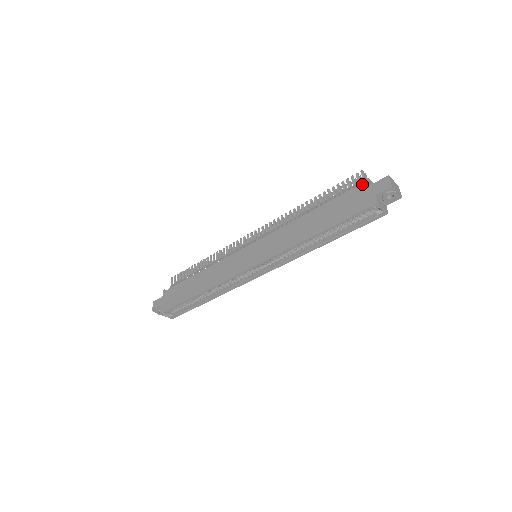
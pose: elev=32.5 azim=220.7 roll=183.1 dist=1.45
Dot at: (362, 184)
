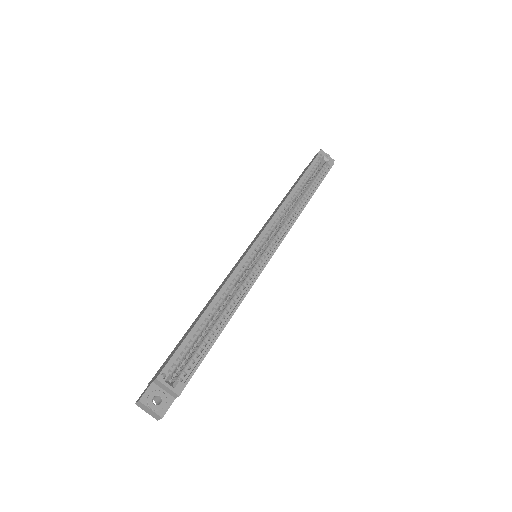
Dot at: occluded
